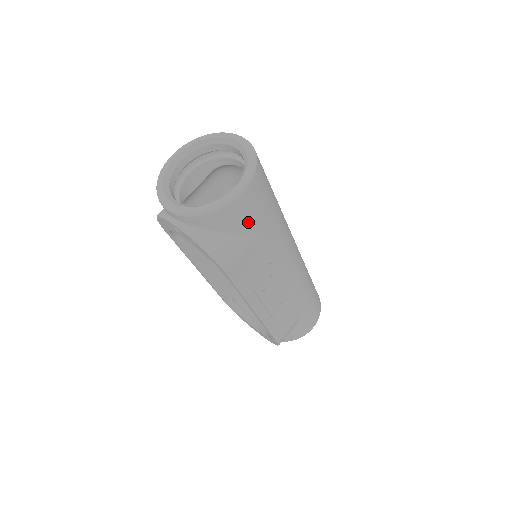
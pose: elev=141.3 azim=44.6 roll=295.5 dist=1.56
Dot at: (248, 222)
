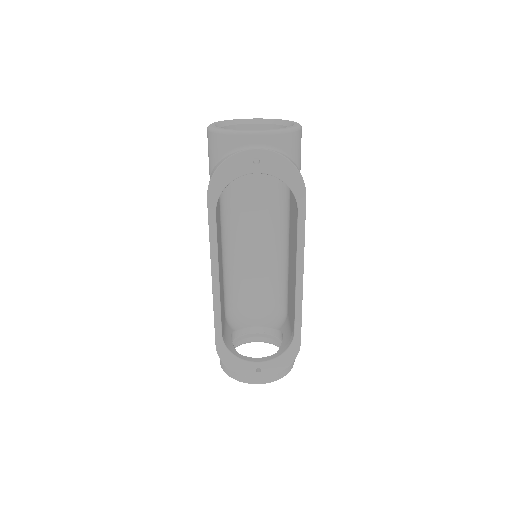
Dot at: (300, 160)
